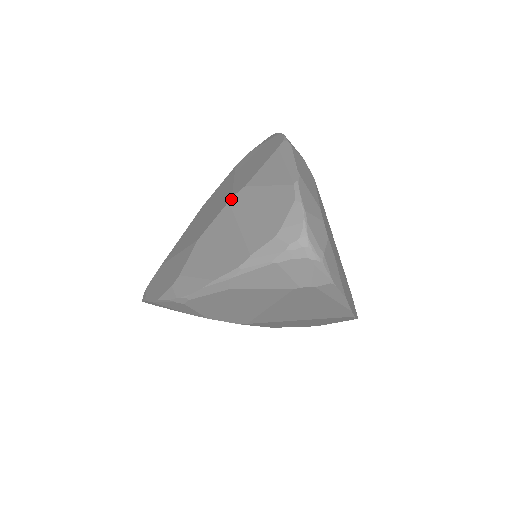
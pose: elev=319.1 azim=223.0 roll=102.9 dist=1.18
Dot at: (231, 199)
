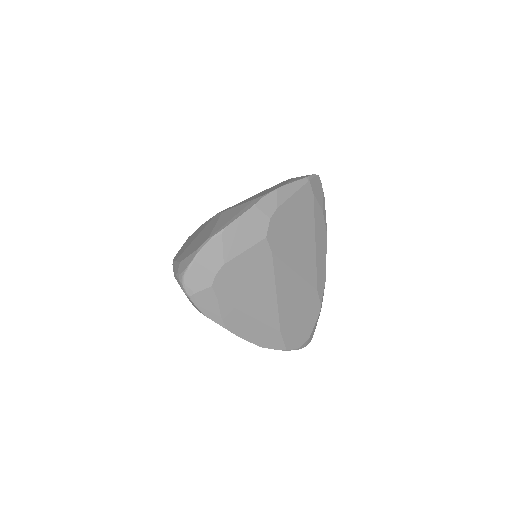
Dot at: (217, 214)
